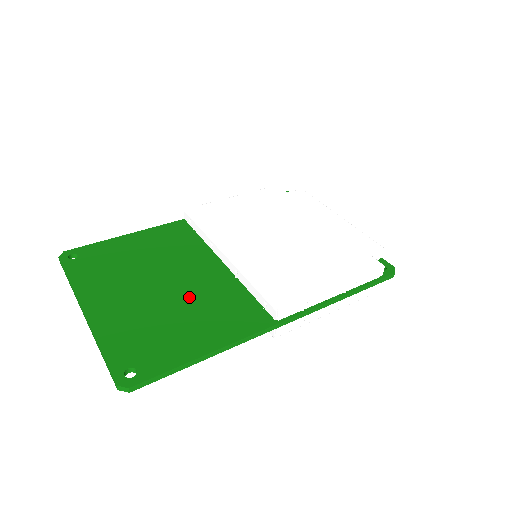
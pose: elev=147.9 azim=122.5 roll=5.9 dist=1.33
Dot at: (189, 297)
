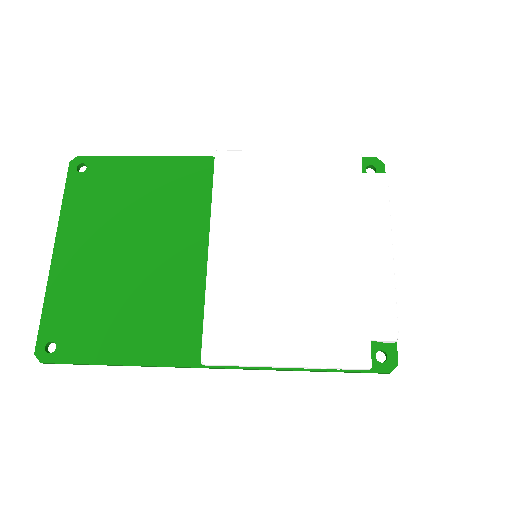
Dot at: (148, 284)
